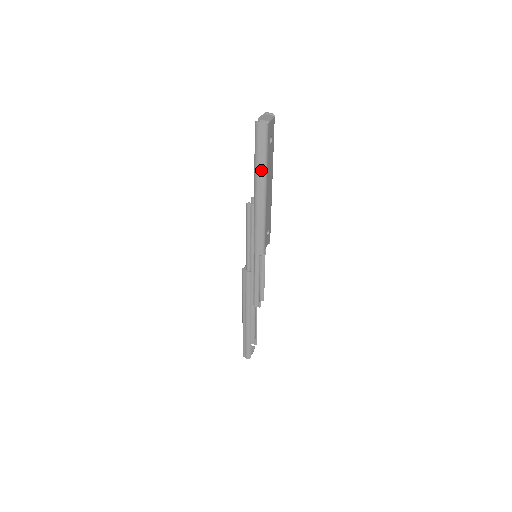
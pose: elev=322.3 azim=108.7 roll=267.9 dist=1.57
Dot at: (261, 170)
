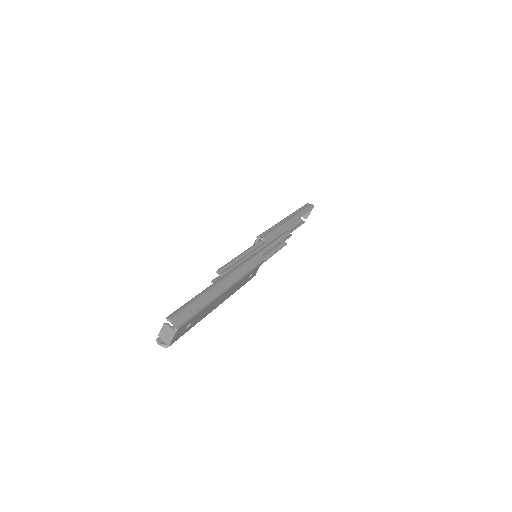
Dot at: occluded
